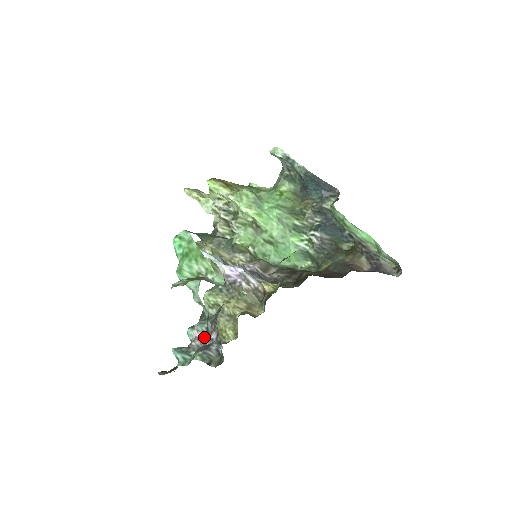
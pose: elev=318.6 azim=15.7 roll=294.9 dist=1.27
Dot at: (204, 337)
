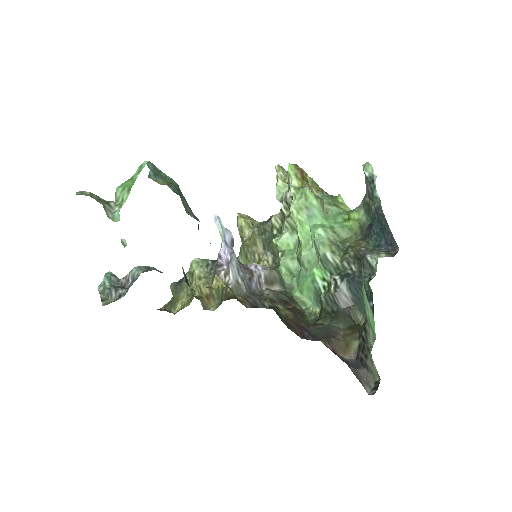
Dot at: (130, 280)
